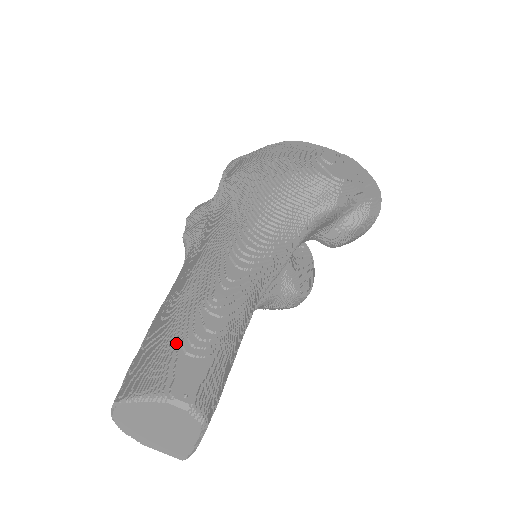
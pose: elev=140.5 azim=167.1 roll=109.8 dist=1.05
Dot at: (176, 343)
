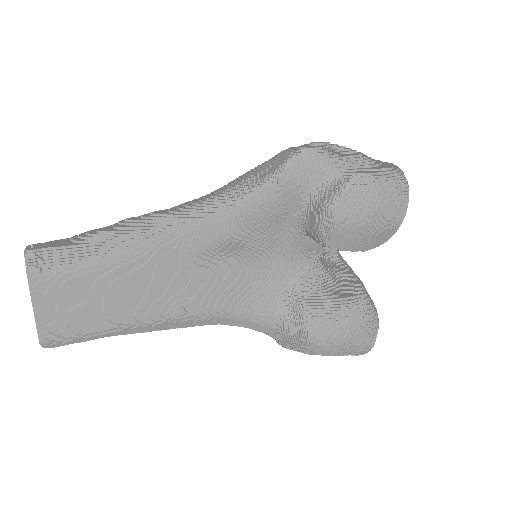
Dot at: occluded
